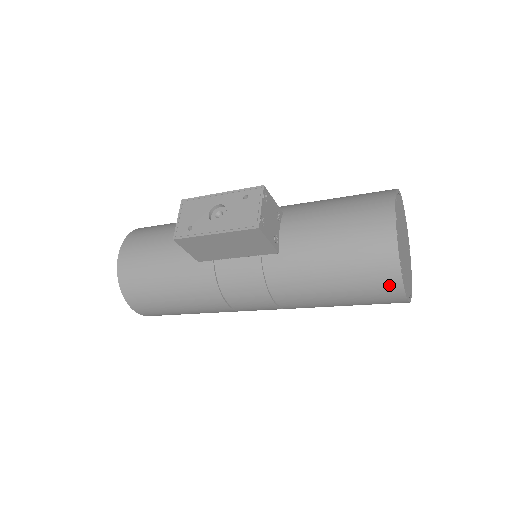
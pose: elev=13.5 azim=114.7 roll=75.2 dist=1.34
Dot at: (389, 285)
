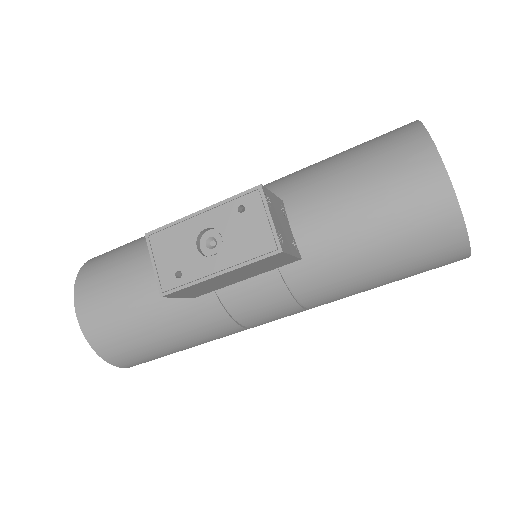
Dot at: (452, 254)
